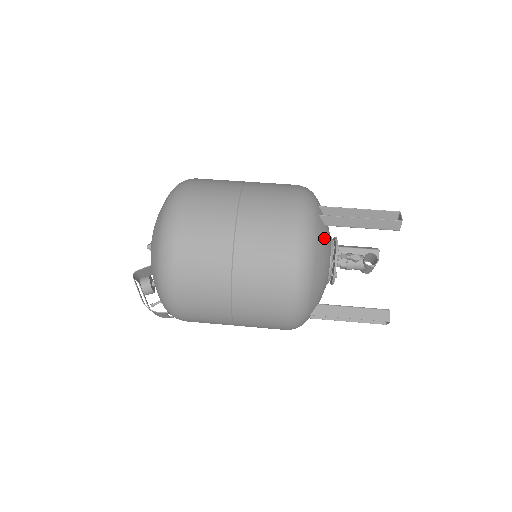
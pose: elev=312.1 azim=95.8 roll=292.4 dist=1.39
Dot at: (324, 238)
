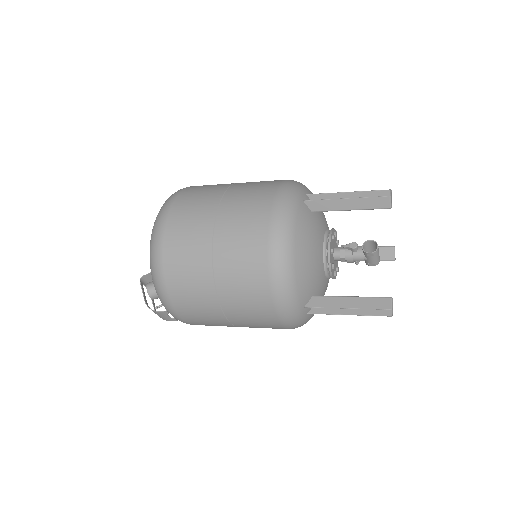
Dot at: (309, 223)
